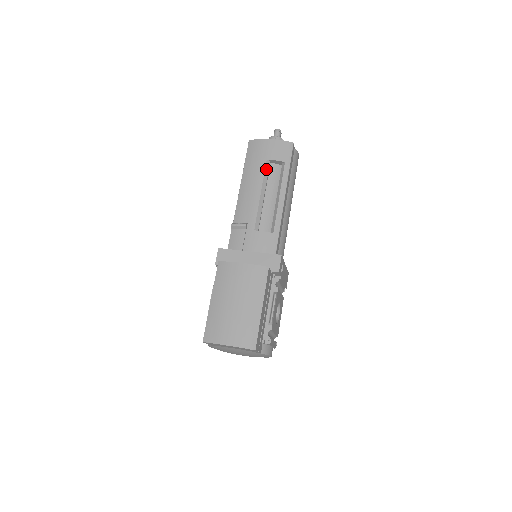
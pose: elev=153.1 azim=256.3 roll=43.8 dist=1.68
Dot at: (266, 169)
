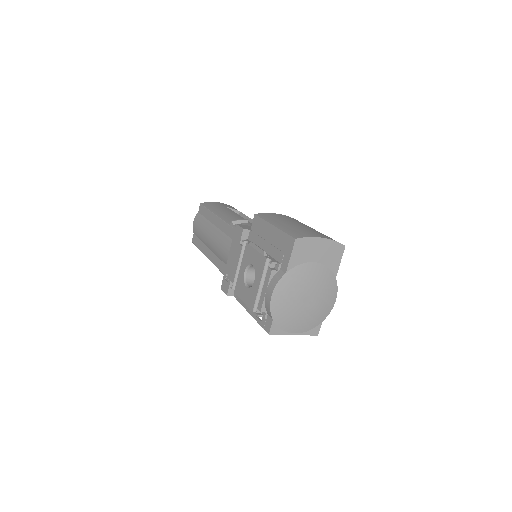
Dot at: occluded
